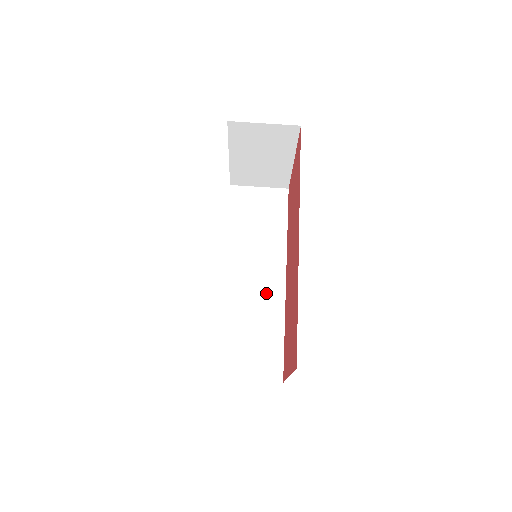
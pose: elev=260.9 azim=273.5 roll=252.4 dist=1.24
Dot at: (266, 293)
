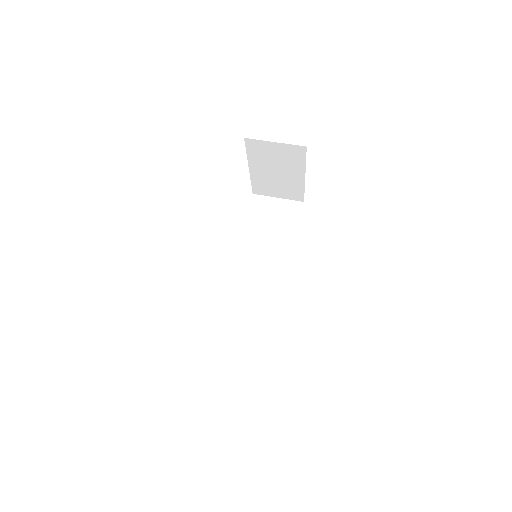
Dot at: (267, 291)
